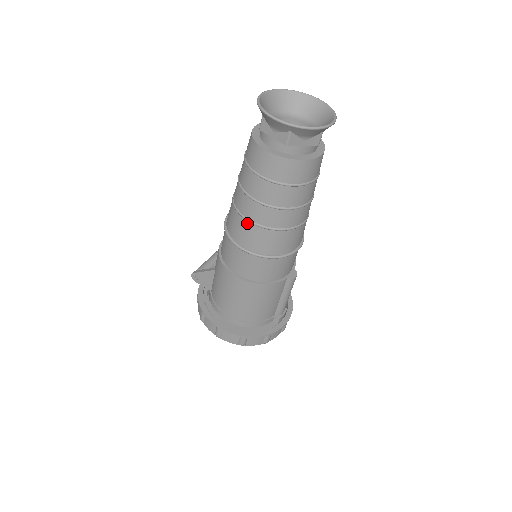
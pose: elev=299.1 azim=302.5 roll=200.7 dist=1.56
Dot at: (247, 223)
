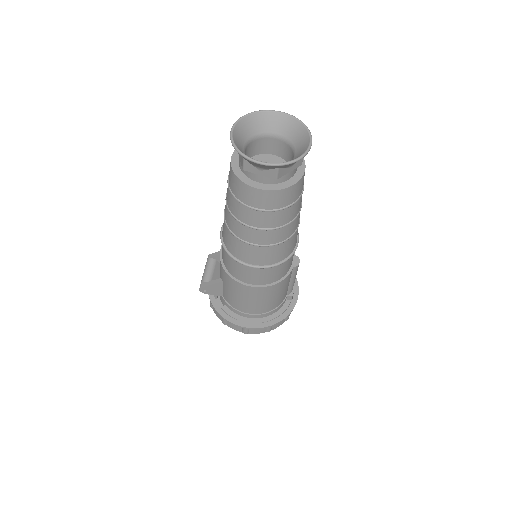
Dot at: (252, 247)
